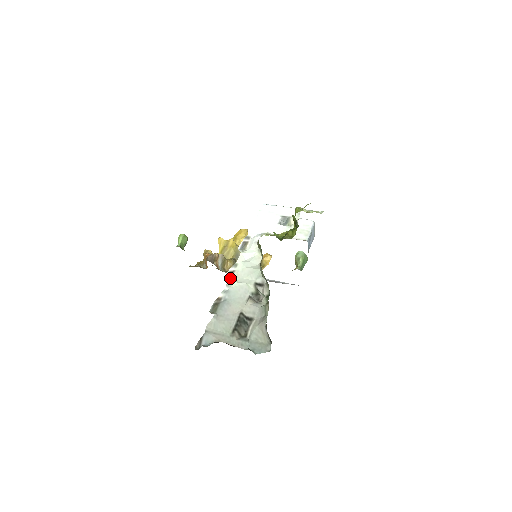
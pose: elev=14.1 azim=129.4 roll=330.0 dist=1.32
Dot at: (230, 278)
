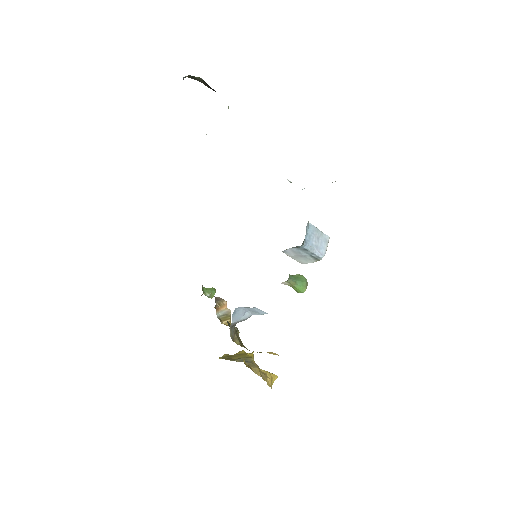
Dot at: occluded
